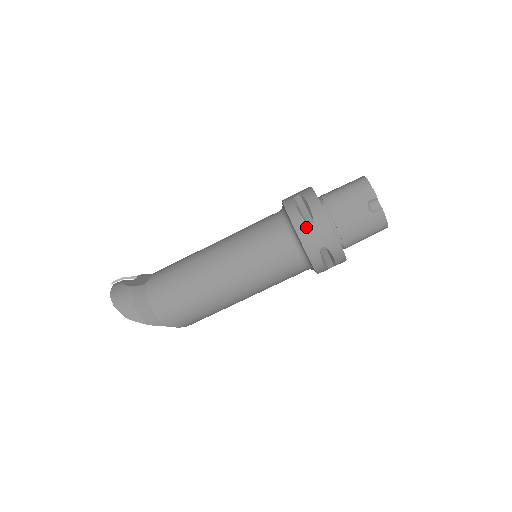
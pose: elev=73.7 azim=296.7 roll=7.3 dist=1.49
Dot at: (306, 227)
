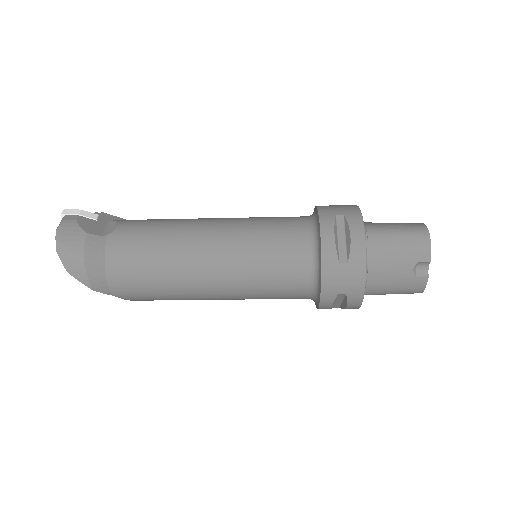
Dot at: (336, 264)
